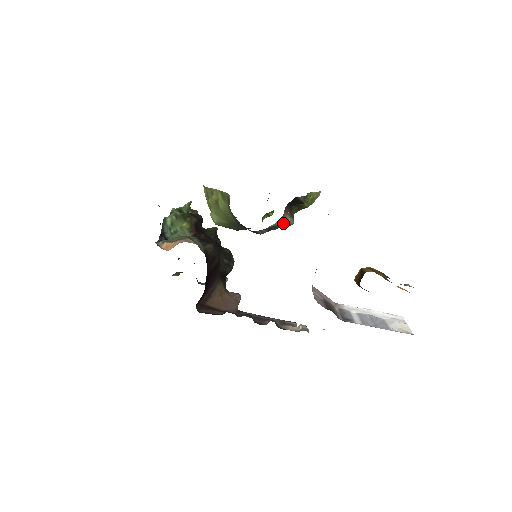
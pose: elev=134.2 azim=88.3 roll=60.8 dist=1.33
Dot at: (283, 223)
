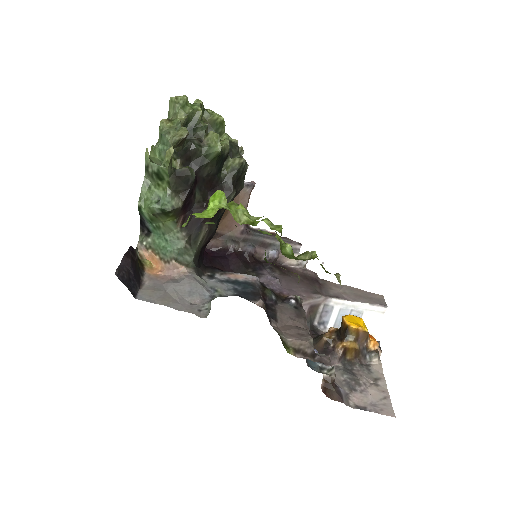
Dot at: occluded
